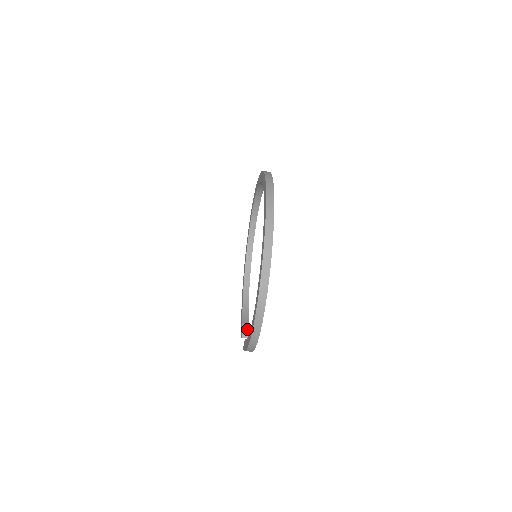
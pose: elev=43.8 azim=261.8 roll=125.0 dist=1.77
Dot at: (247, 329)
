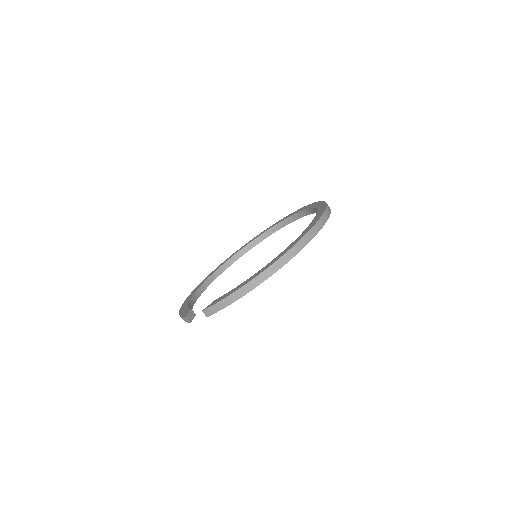
Dot at: (193, 316)
